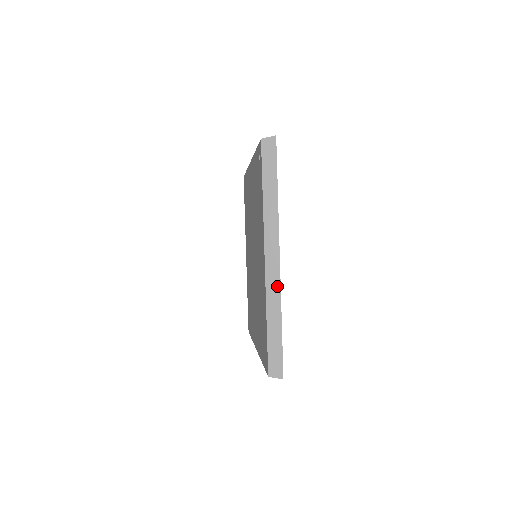
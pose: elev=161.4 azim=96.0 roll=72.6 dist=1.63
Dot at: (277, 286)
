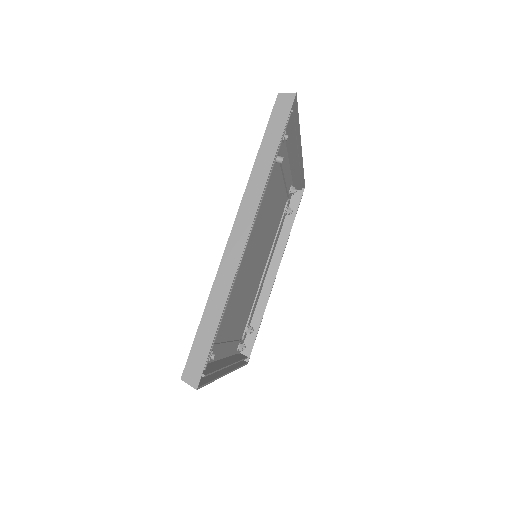
Dot at: occluded
